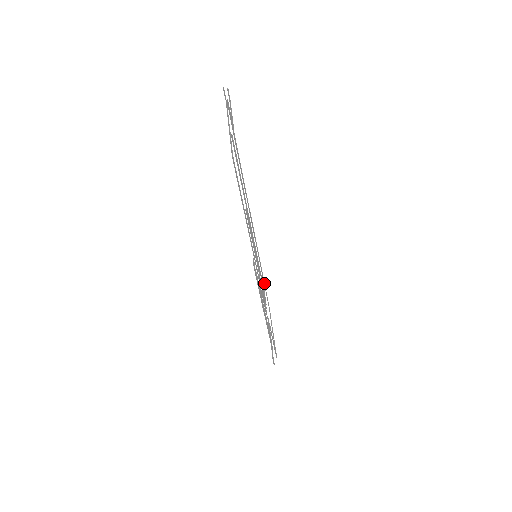
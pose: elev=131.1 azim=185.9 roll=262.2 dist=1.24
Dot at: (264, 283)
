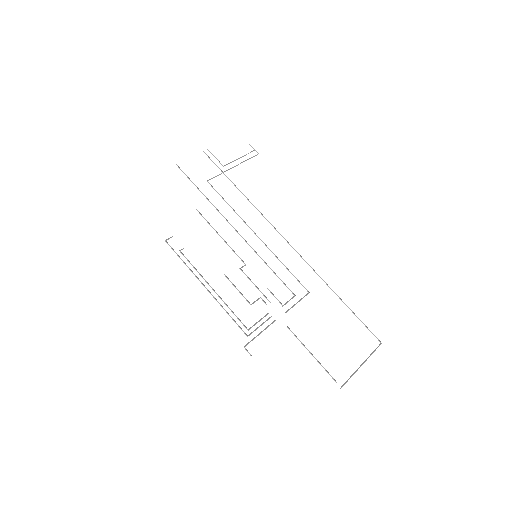
Dot at: occluded
